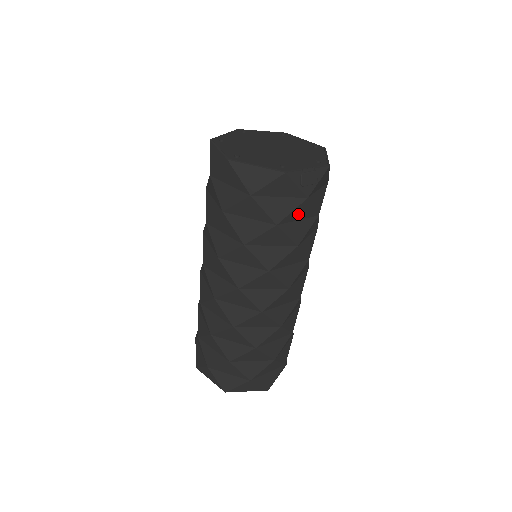
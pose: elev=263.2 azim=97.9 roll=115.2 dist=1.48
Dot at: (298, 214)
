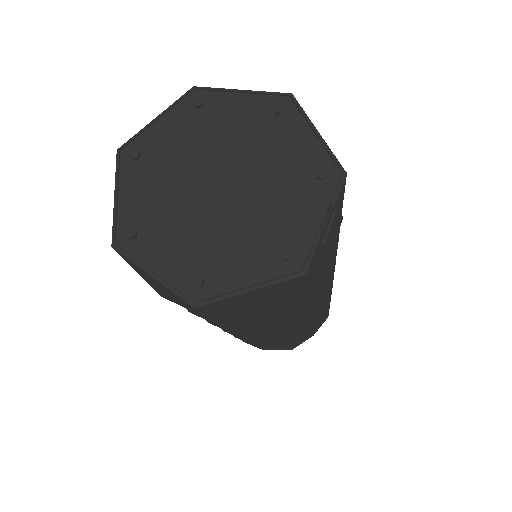
Dot at: occluded
